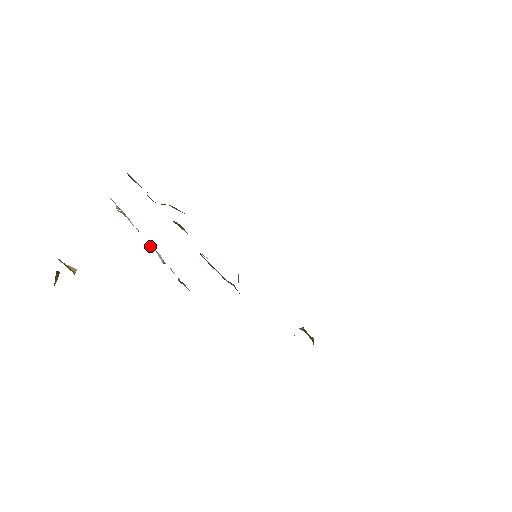
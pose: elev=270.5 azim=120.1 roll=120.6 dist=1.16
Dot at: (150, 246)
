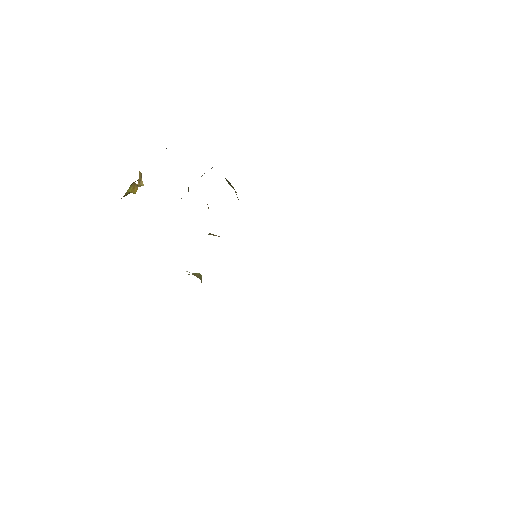
Dot at: occluded
